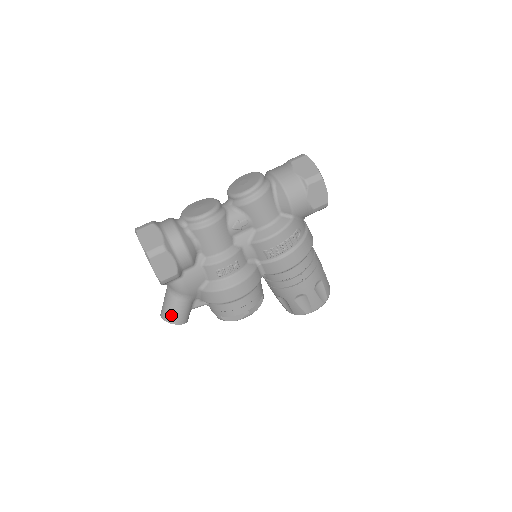
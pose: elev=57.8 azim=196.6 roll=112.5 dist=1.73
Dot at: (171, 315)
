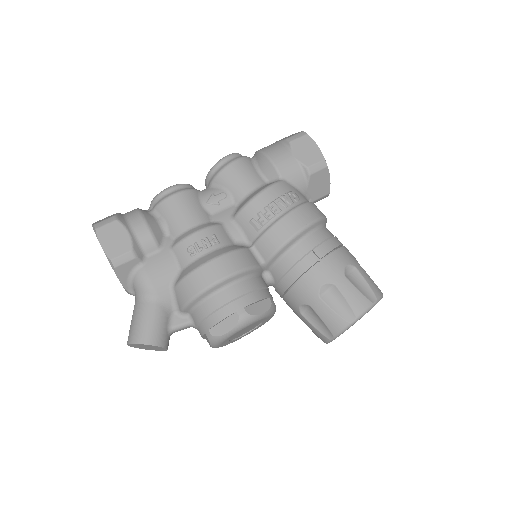
Dot at: (136, 330)
